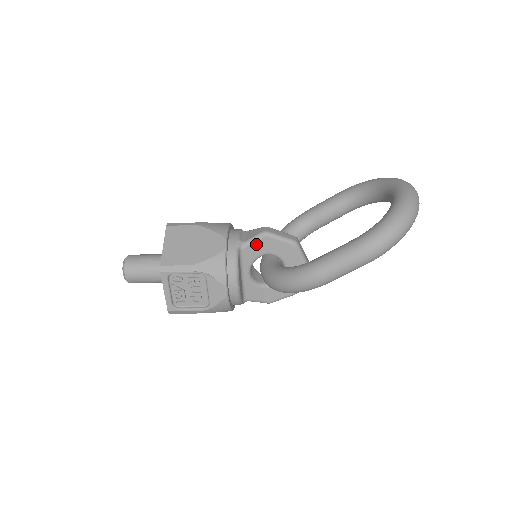
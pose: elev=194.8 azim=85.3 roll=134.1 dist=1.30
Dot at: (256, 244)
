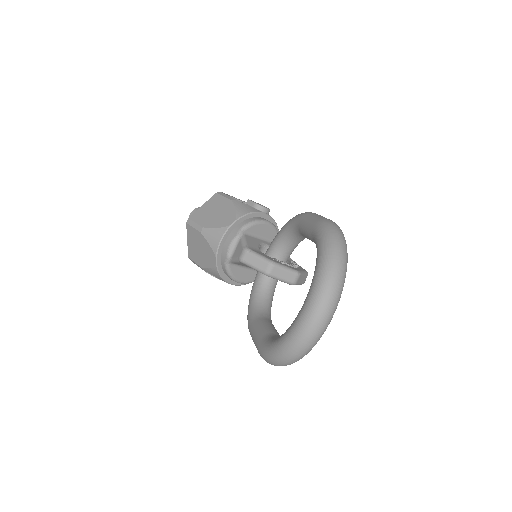
Dot at: (240, 263)
